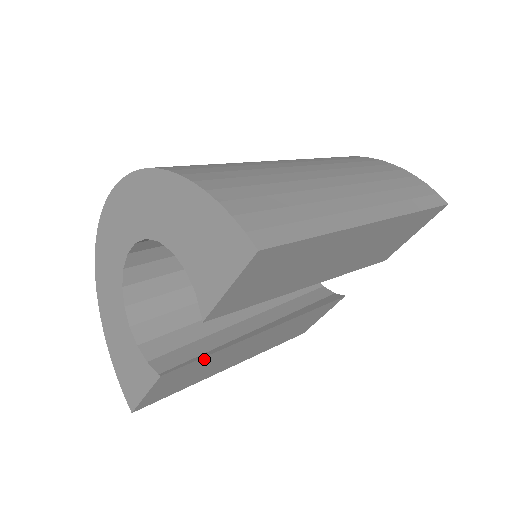
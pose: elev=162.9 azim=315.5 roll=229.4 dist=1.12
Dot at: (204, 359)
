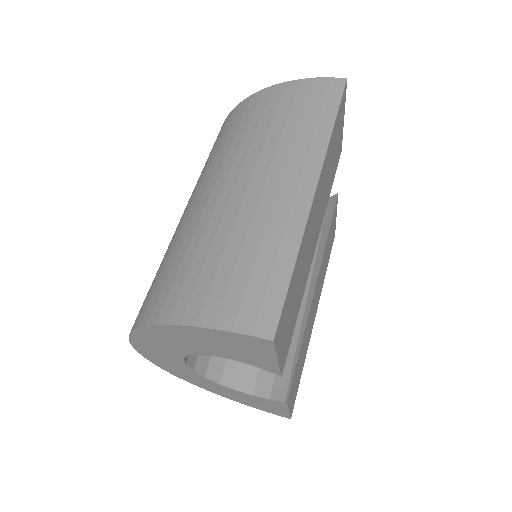
Dot at: (298, 357)
